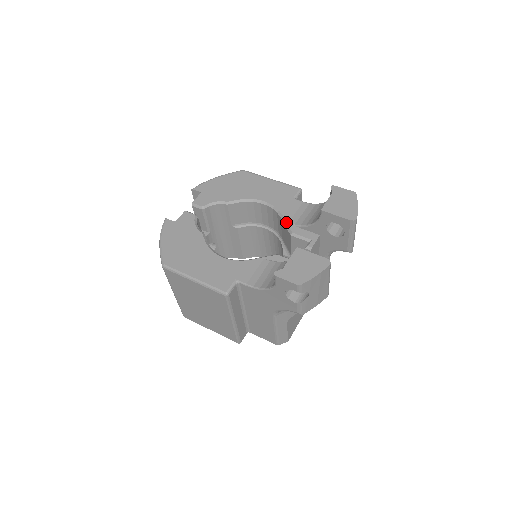
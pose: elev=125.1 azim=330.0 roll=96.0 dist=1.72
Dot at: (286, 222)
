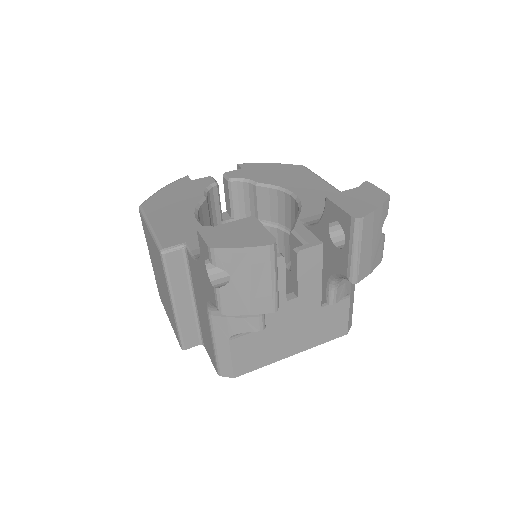
Dot at: (297, 218)
